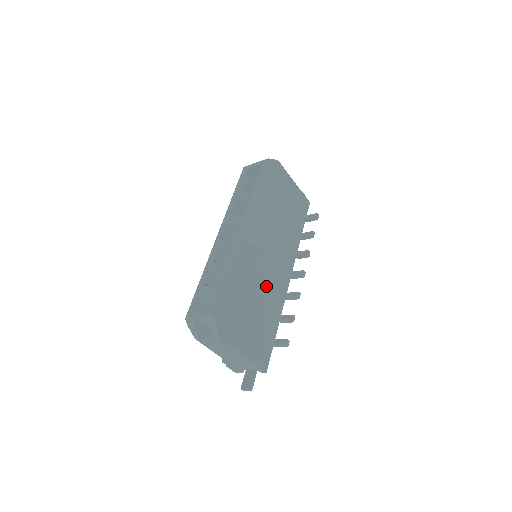
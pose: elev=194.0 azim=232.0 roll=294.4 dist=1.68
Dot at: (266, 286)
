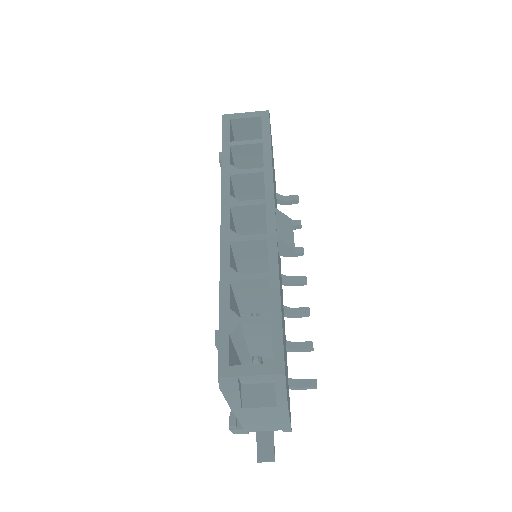
Dot at: occluded
